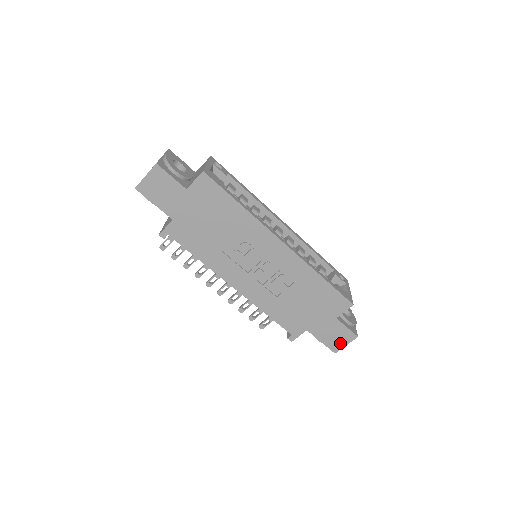
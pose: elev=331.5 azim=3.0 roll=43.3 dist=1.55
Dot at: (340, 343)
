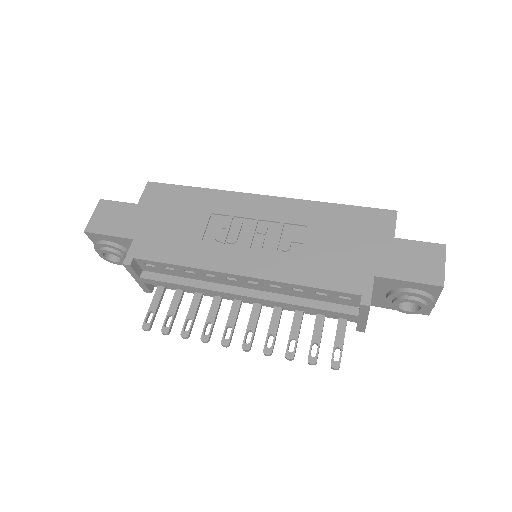
Dot at: (434, 267)
